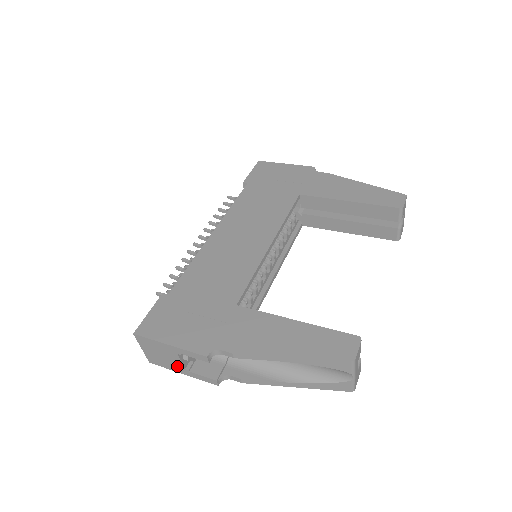
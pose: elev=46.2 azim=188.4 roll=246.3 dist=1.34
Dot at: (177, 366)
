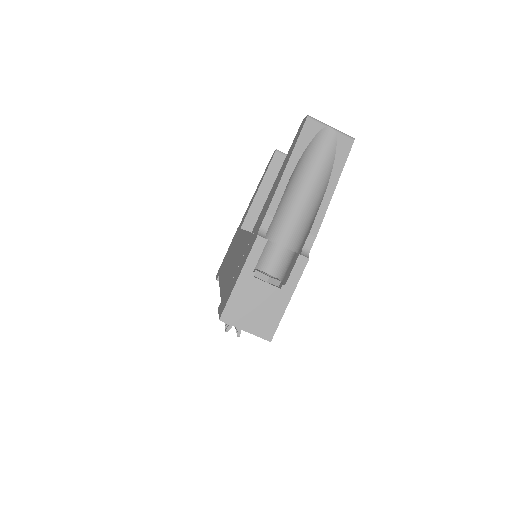
Dot at: (275, 298)
